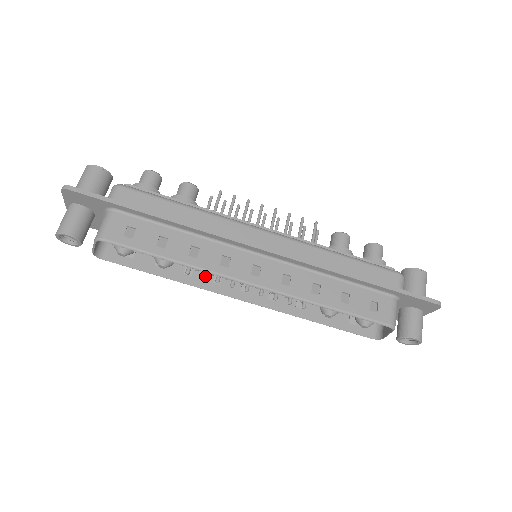
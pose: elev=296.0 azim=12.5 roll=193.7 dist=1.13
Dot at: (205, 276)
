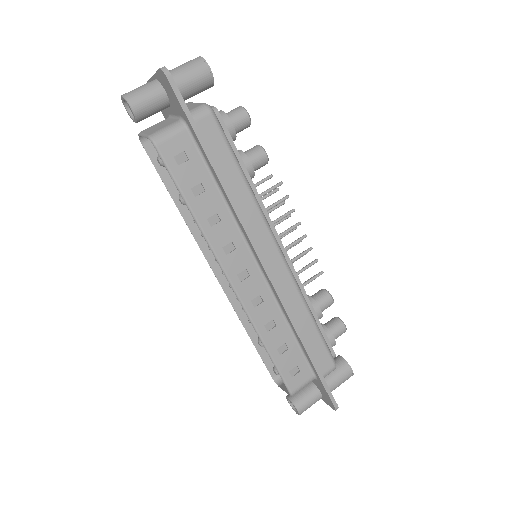
Dot at: occluded
